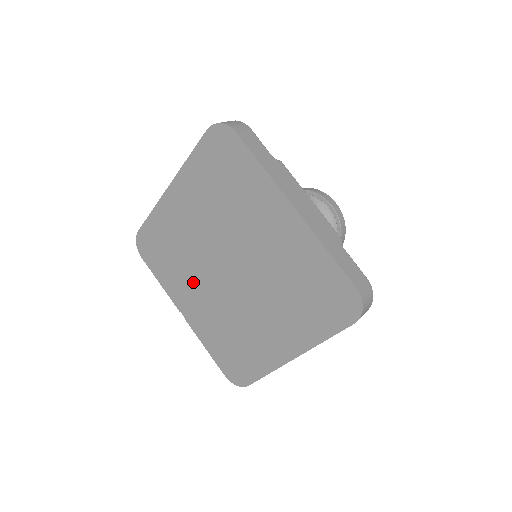
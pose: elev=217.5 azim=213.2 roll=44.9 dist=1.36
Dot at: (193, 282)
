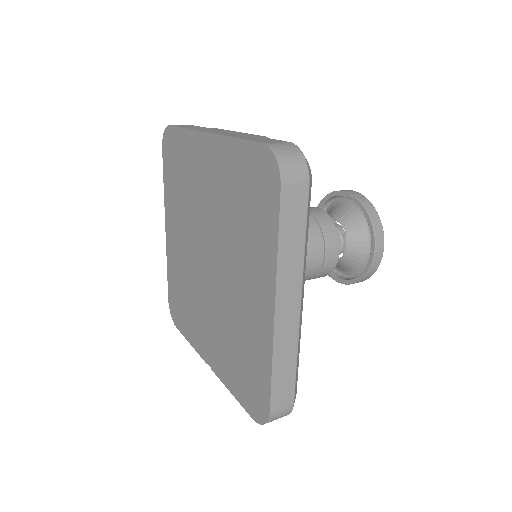
Dot at: (200, 310)
